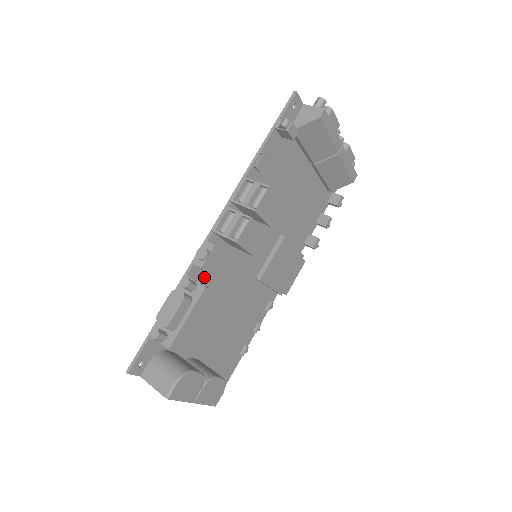
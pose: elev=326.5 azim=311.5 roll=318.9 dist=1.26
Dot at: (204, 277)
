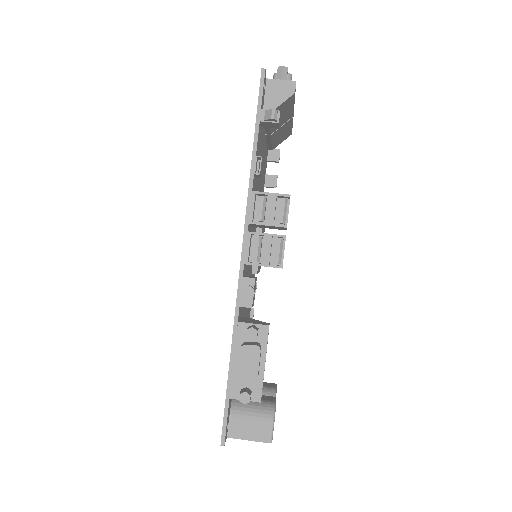
Dot at: (241, 310)
